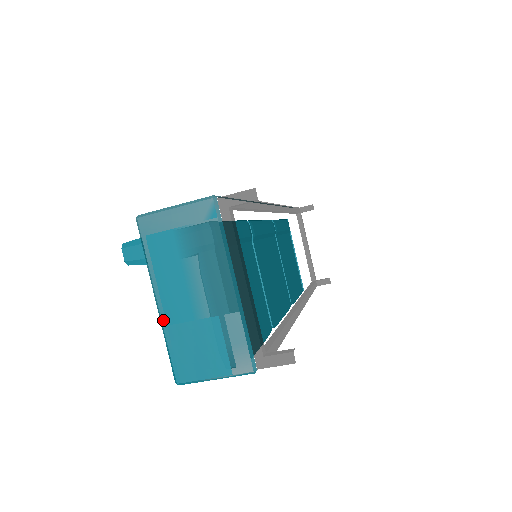
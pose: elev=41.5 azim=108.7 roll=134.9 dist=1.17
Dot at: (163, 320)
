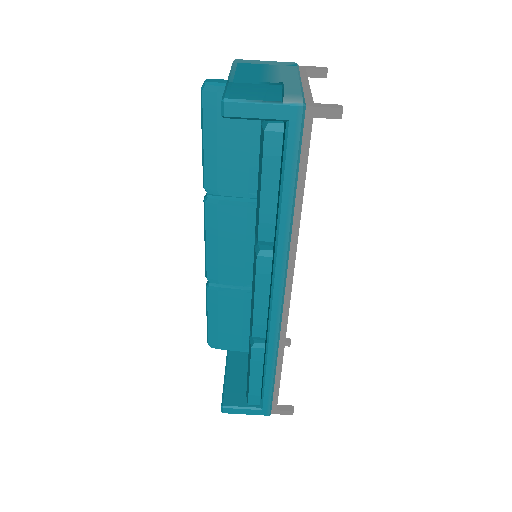
Dot at: (231, 81)
